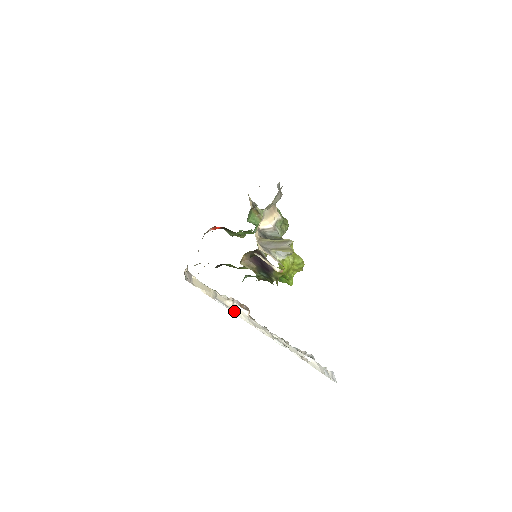
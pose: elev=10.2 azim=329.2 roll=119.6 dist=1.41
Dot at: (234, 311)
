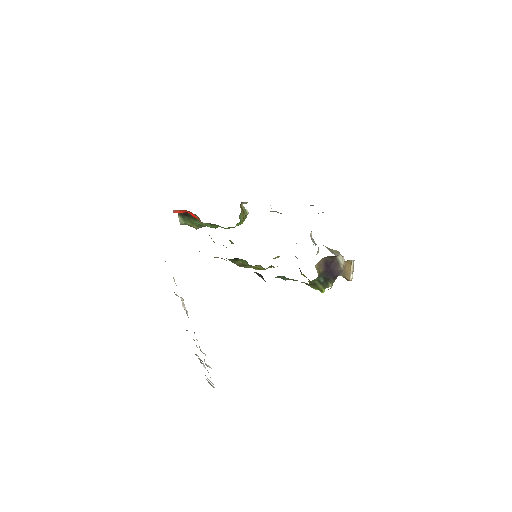
Dot at: occluded
